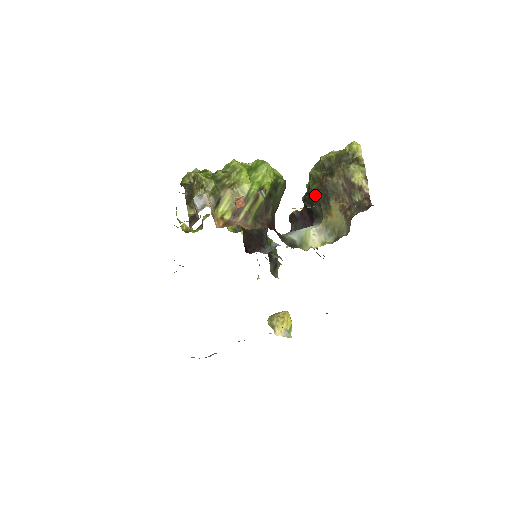
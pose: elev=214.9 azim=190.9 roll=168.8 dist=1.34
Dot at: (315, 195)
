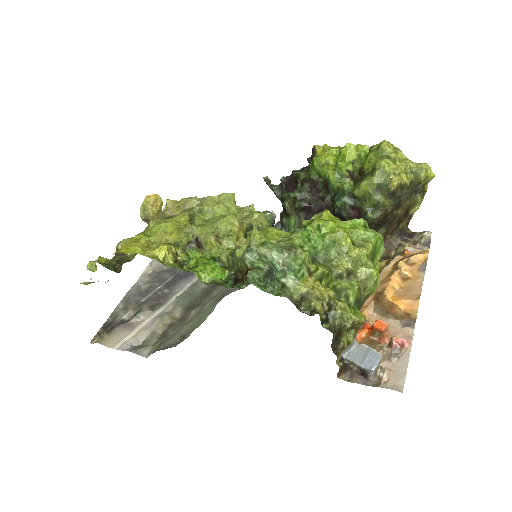
Dot at: (372, 224)
